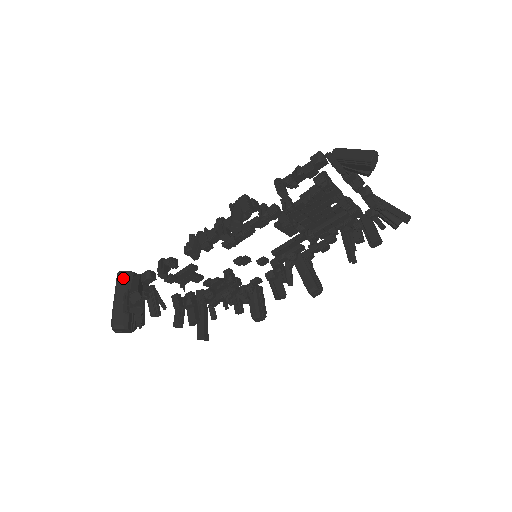
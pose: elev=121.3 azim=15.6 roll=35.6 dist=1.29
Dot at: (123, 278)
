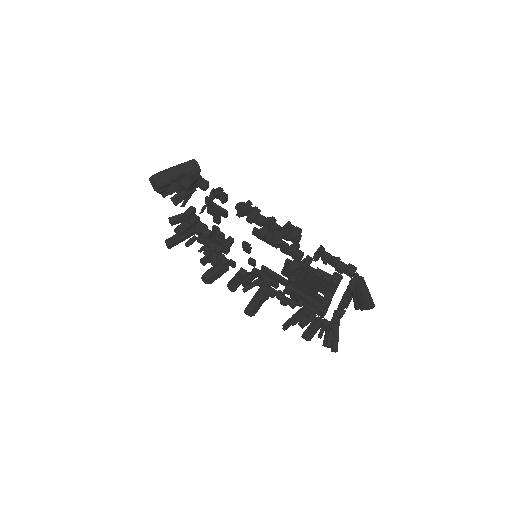
Dot at: (193, 165)
